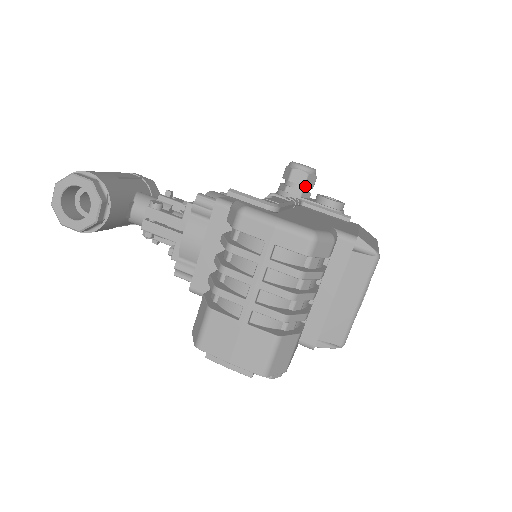
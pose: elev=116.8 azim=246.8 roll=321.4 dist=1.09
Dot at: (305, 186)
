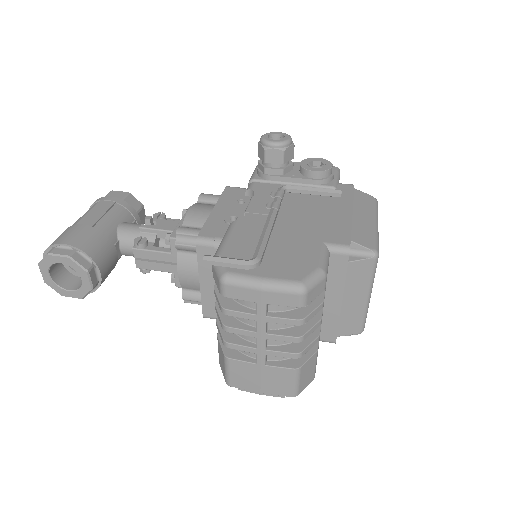
Dot at: (284, 163)
